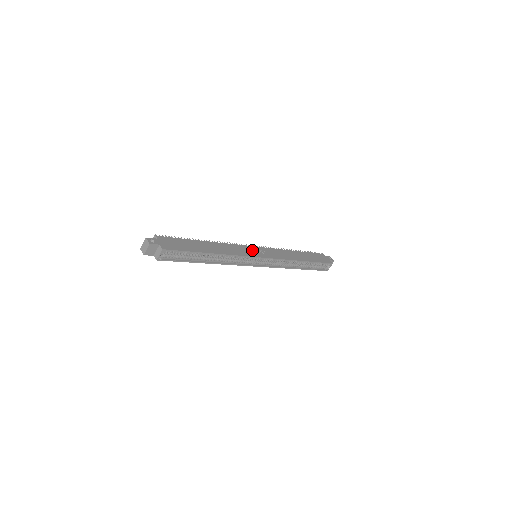
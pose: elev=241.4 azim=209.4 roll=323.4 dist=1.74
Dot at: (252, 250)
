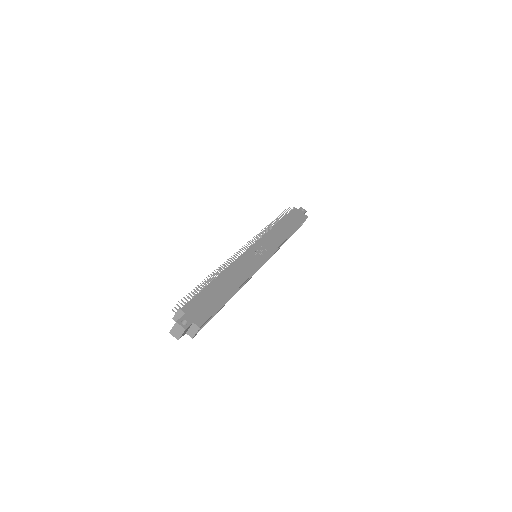
Dot at: (254, 254)
